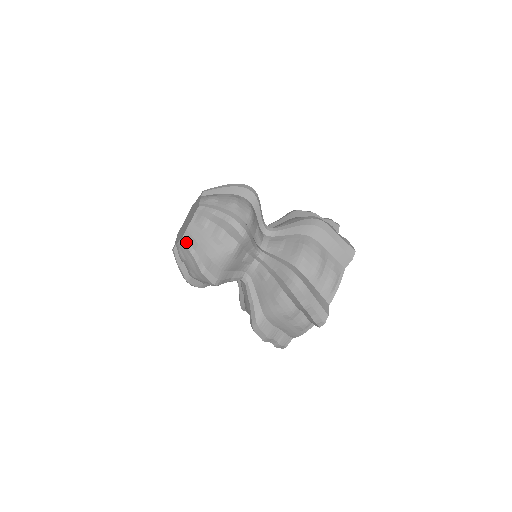
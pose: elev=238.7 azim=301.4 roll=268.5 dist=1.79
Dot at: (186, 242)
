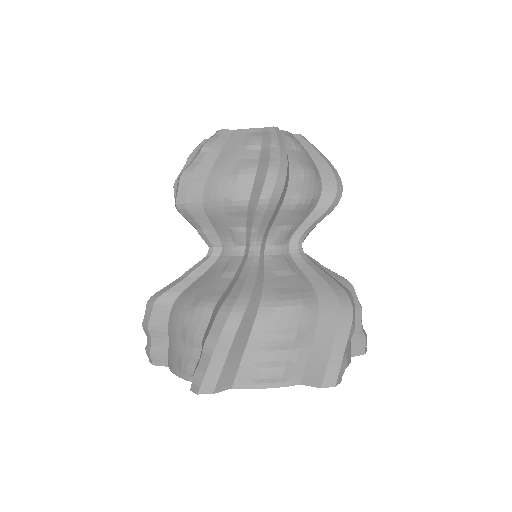
Dot at: (215, 136)
